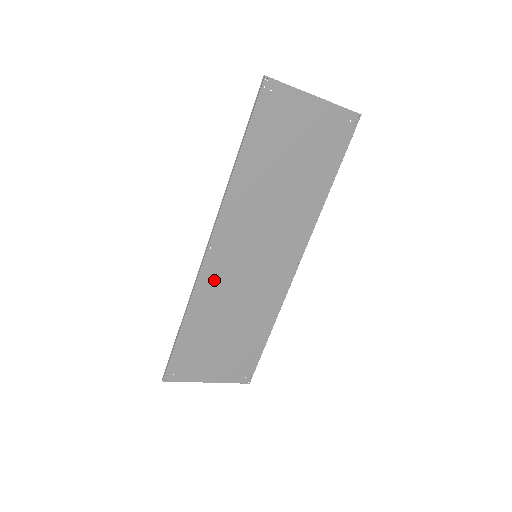
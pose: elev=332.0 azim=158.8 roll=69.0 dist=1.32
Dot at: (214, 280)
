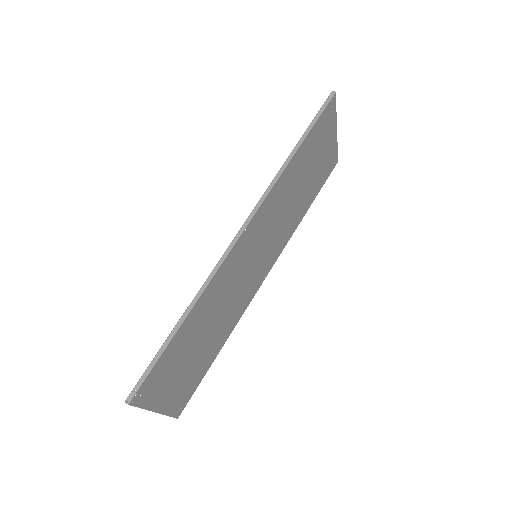
Dot at: (228, 270)
